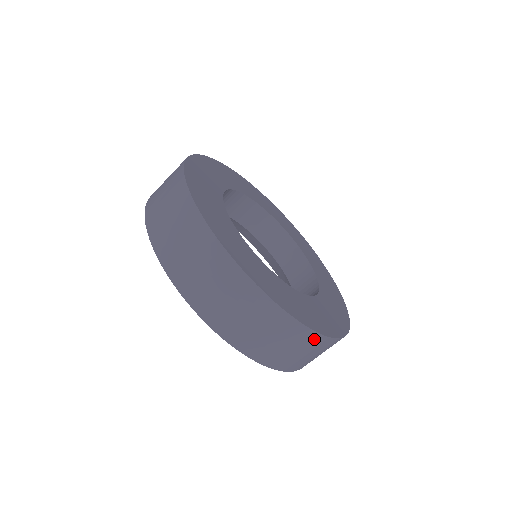
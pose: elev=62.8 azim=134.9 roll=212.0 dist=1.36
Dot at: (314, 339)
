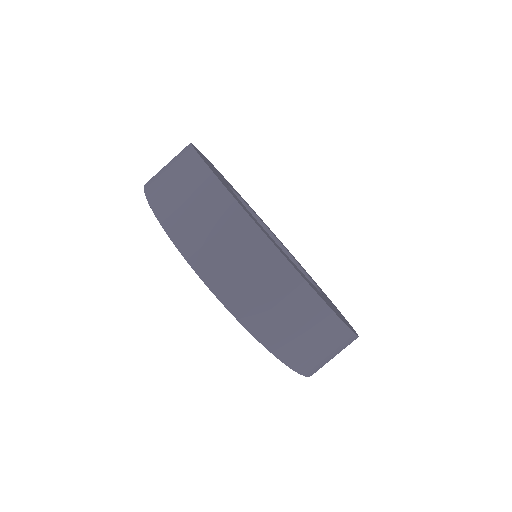
Dot at: occluded
